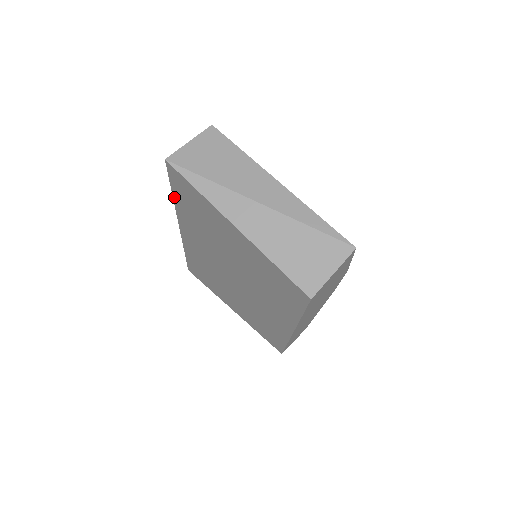
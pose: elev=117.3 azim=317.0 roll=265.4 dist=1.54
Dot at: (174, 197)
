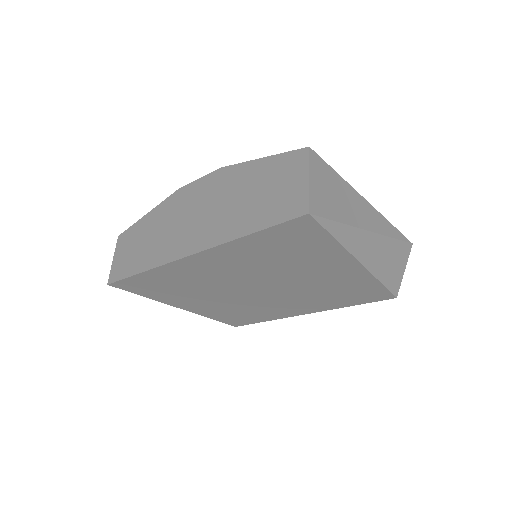
Dot at: (247, 237)
